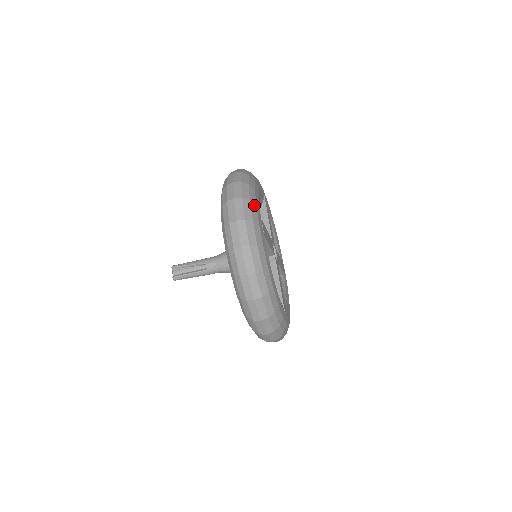
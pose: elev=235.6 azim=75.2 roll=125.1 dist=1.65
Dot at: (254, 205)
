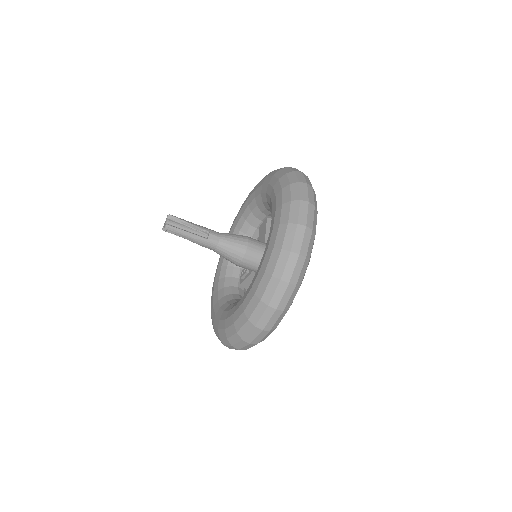
Dot at: occluded
